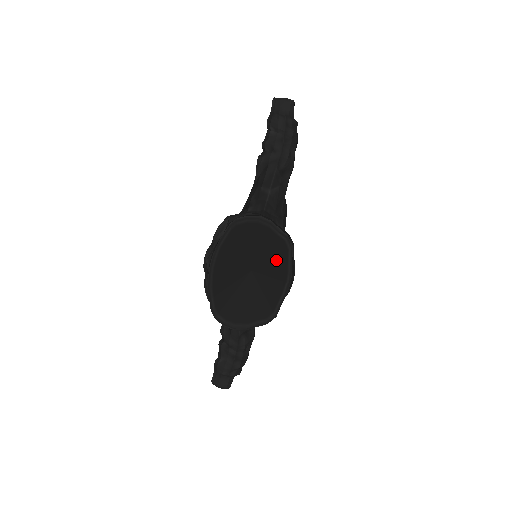
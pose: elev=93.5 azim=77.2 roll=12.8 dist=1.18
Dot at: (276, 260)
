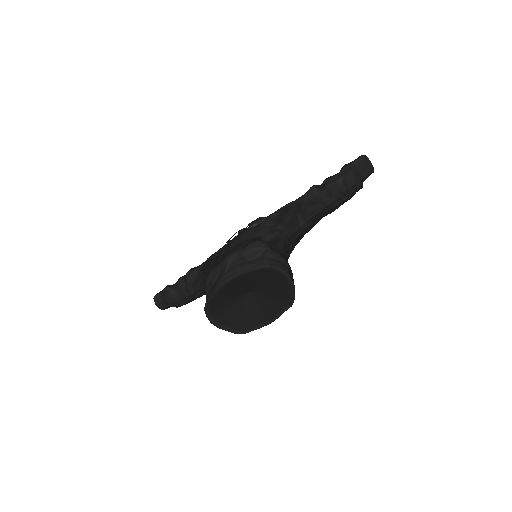
Dot at: (274, 303)
